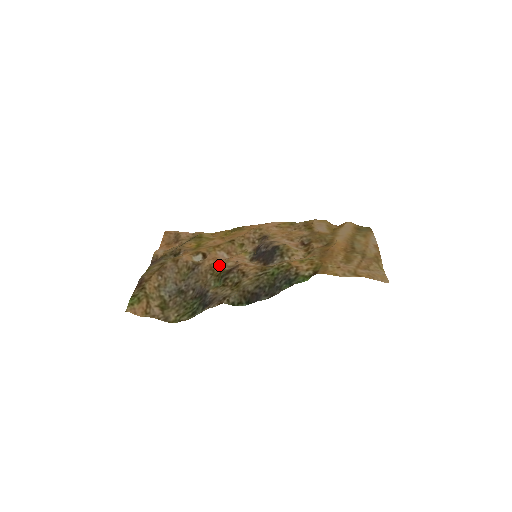
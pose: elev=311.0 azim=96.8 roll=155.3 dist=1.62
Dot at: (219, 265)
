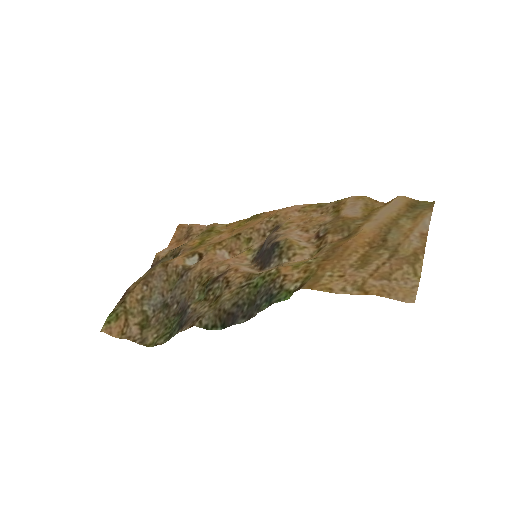
Dot at: (209, 270)
